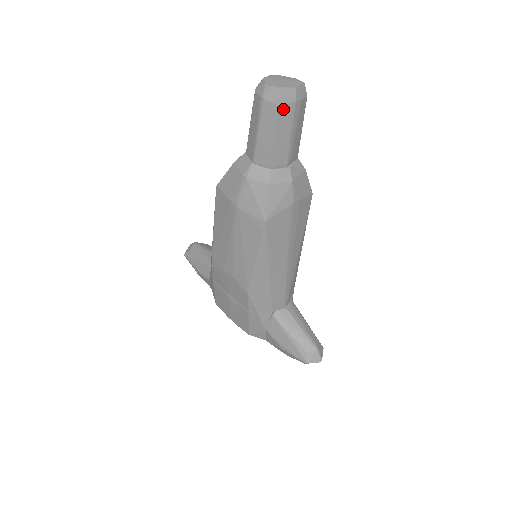
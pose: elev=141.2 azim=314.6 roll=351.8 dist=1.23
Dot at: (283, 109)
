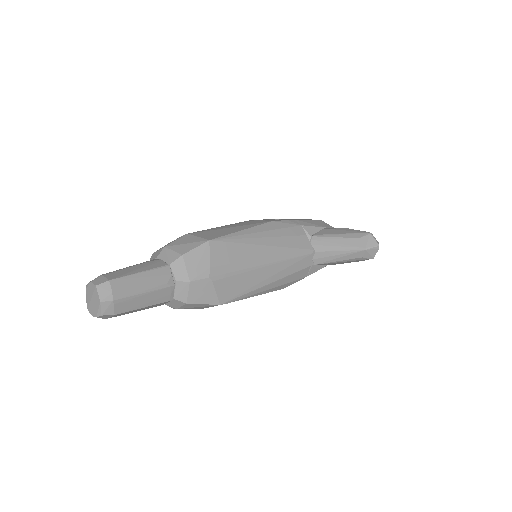
Dot at: (119, 309)
